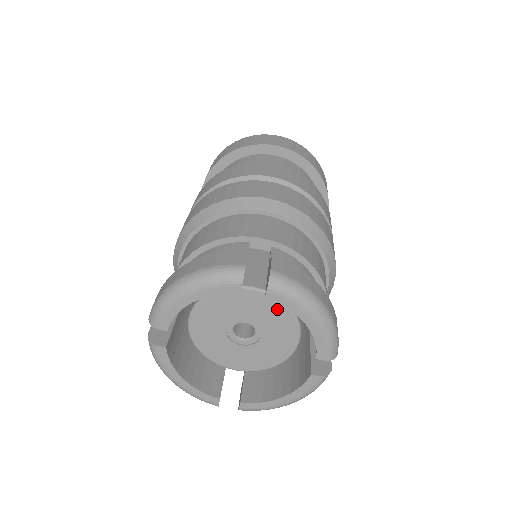
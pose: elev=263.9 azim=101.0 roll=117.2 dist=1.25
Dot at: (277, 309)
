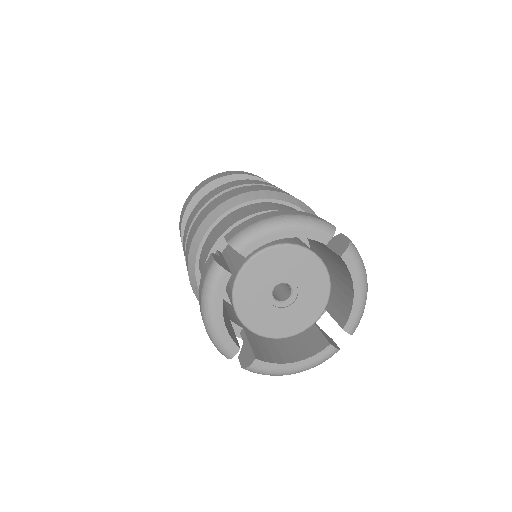
Dot at: (321, 280)
